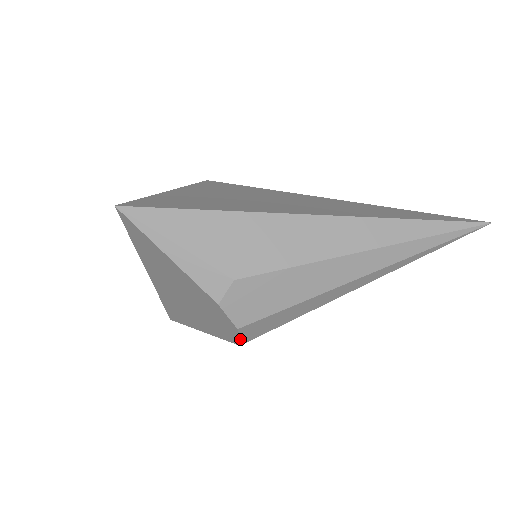
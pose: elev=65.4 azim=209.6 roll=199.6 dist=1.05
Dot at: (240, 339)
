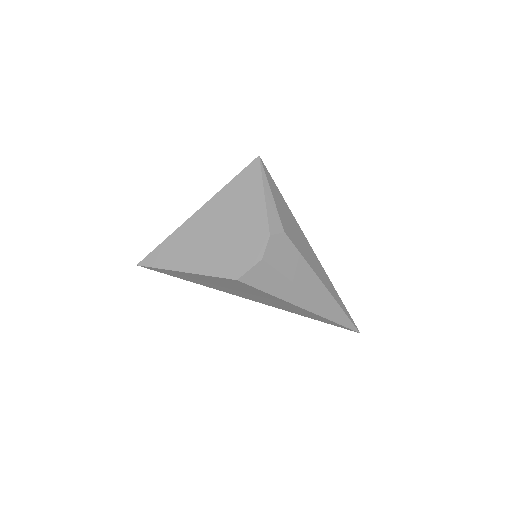
Dot at: (247, 273)
